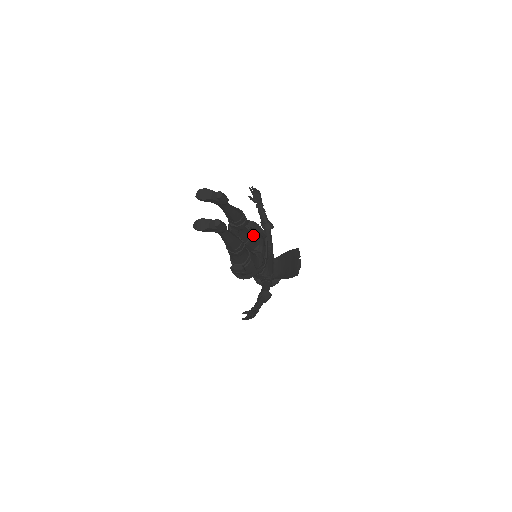
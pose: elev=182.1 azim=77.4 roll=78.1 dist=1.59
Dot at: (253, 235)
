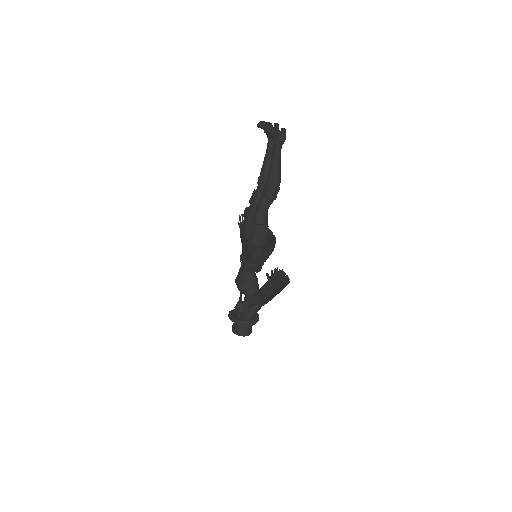
Dot at: occluded
